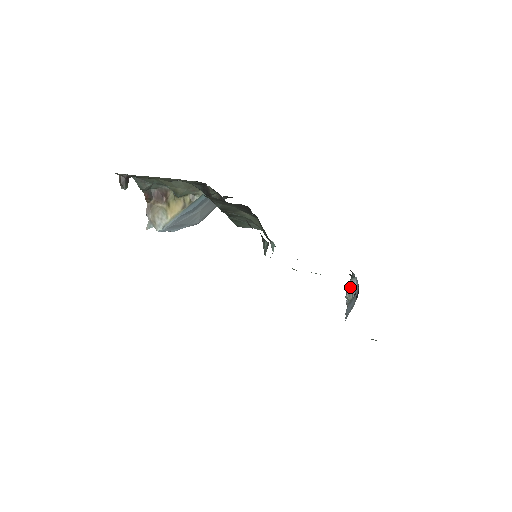
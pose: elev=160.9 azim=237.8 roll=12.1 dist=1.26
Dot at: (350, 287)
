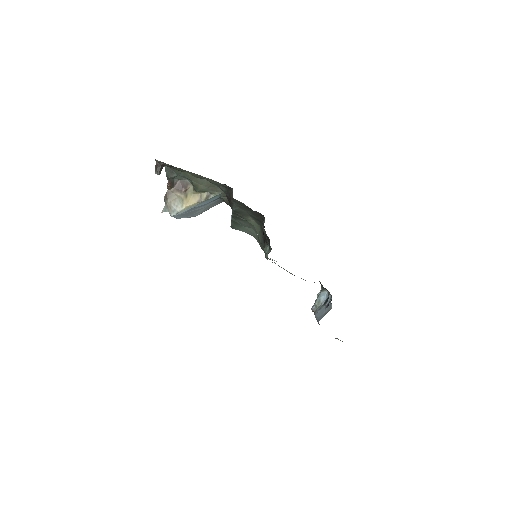
Dot at: (320, 297)
